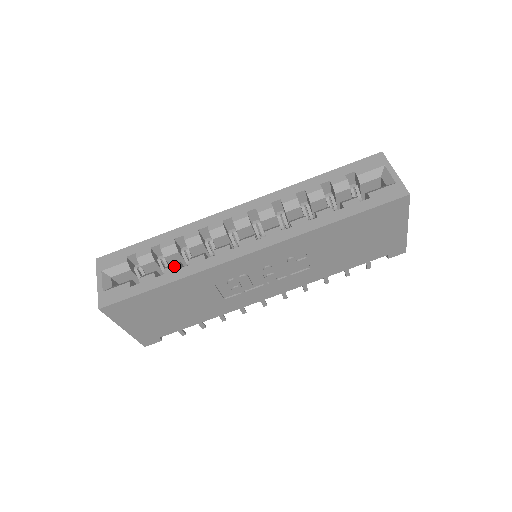
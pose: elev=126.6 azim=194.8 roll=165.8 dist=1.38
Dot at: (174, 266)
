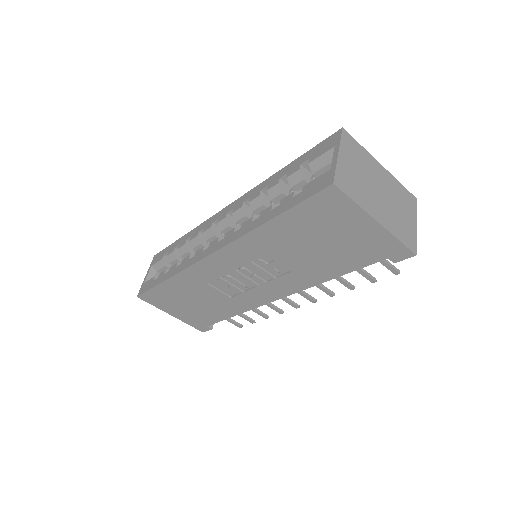
Dot at: (175, 265)
